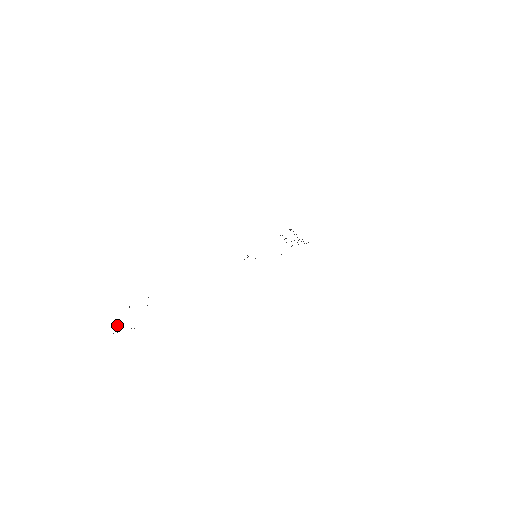
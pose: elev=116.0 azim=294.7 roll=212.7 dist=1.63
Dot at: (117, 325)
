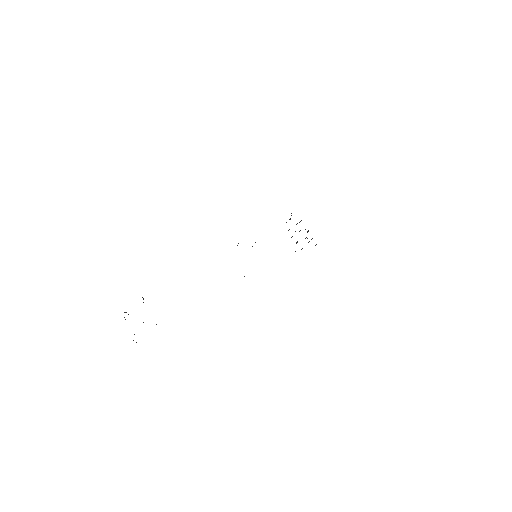
Dot at: occluded
